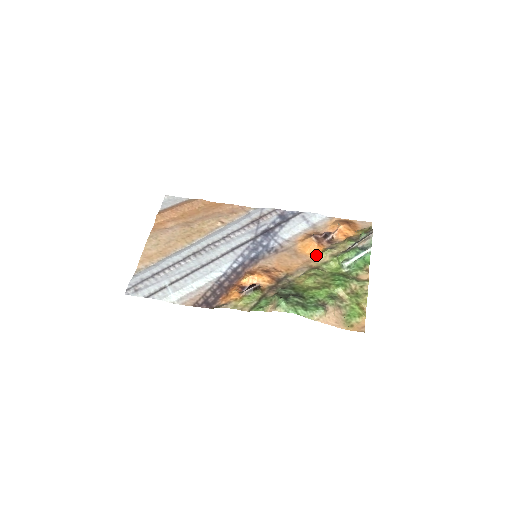
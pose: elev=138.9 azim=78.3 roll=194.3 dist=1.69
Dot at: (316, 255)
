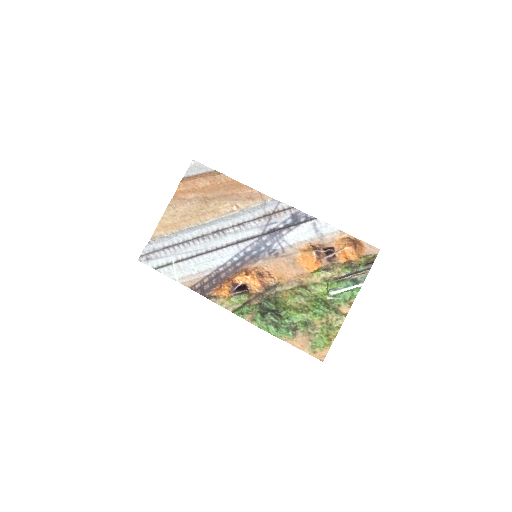
Dot at: (311, 271)
